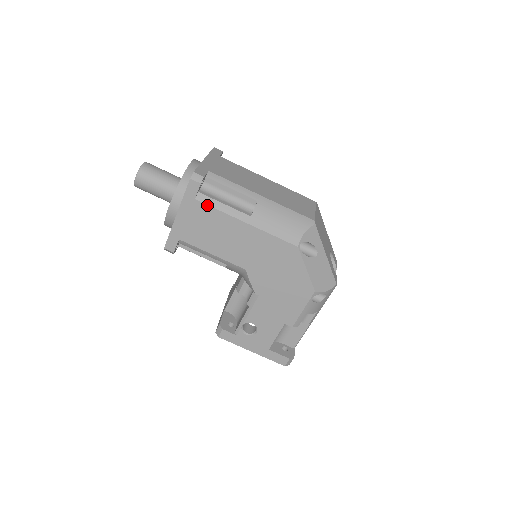
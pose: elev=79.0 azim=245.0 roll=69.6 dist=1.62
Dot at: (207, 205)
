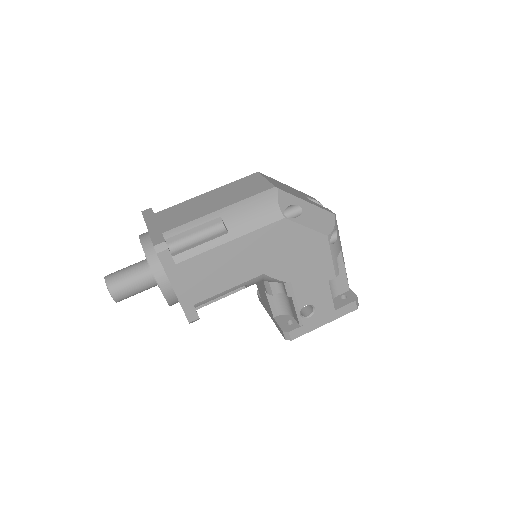
Dot at: (189, 259)
